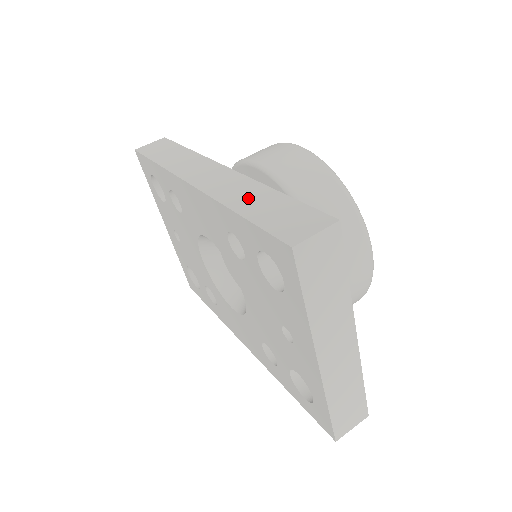
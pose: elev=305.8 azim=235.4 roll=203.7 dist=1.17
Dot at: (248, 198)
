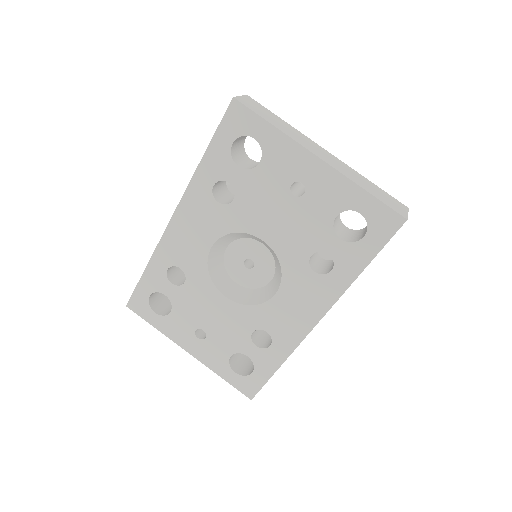
Dot at: occluded
